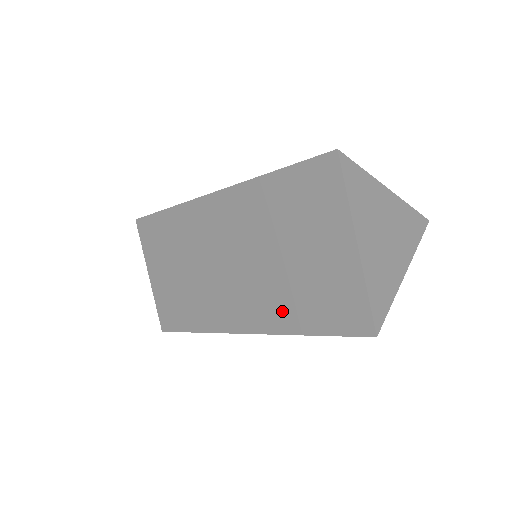
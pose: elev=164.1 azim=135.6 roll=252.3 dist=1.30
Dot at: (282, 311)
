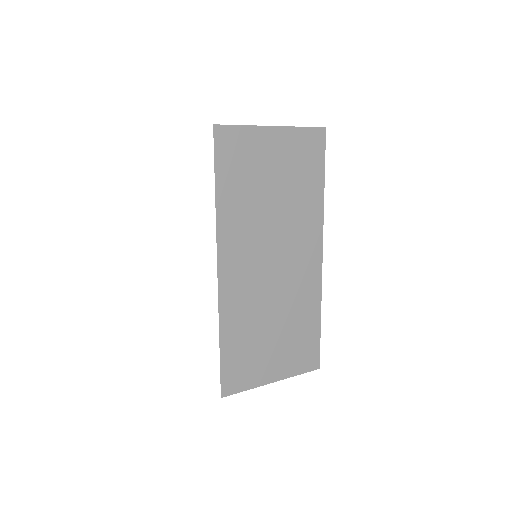
Dot at: occluded
